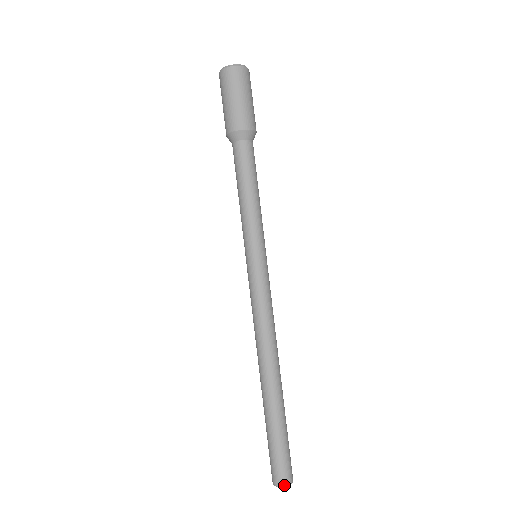
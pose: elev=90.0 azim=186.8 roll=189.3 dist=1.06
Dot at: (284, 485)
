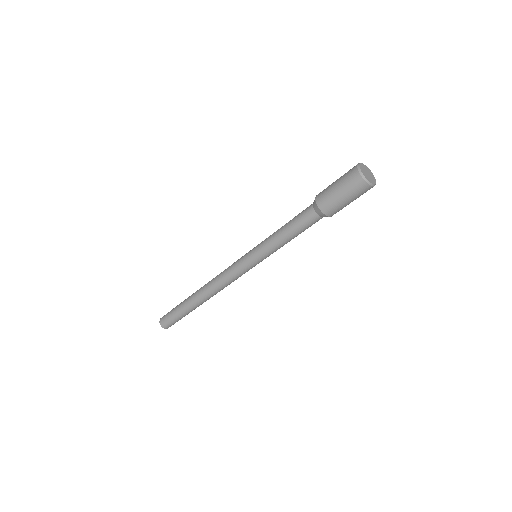
Dot at: (167, 328)
